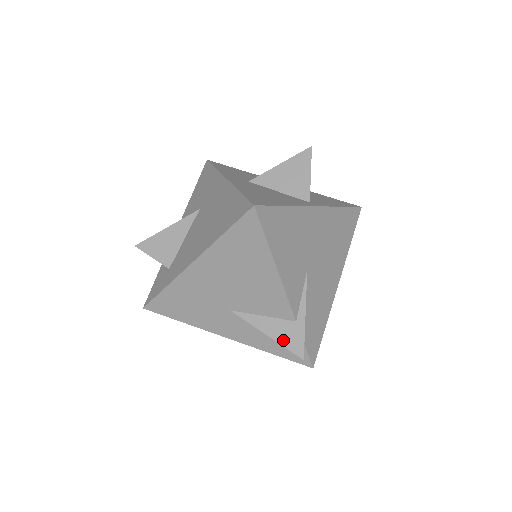
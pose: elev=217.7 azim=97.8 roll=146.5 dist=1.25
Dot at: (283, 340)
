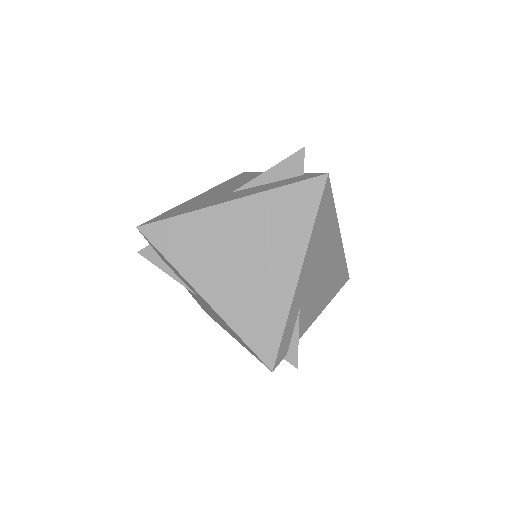
Dot at: (284, 163)
